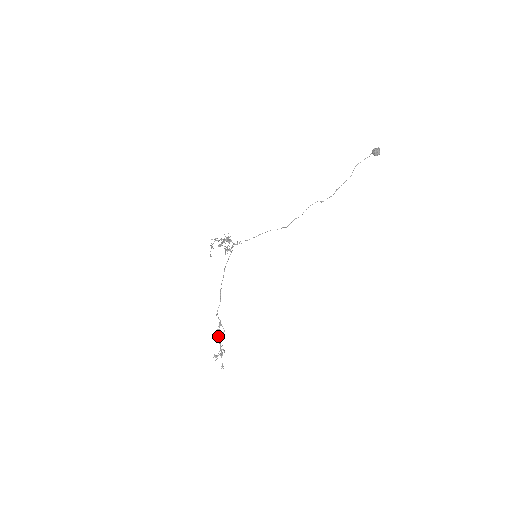
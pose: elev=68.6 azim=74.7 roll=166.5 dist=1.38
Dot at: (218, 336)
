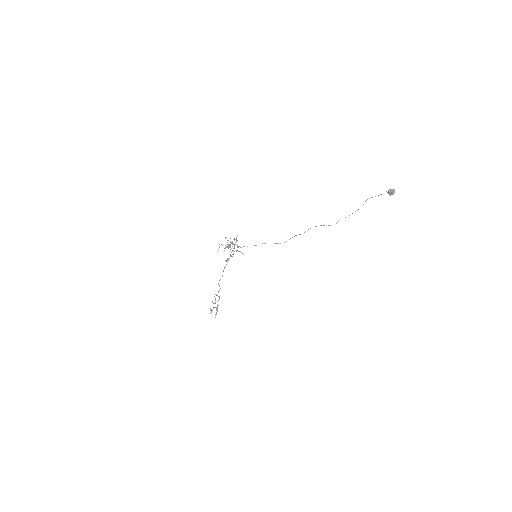
Dot at: (215, 299)
